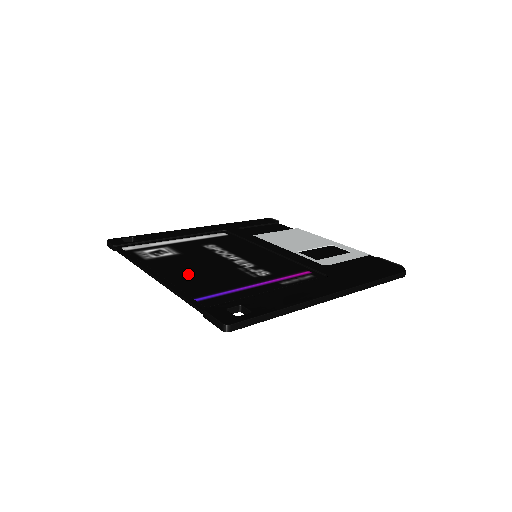
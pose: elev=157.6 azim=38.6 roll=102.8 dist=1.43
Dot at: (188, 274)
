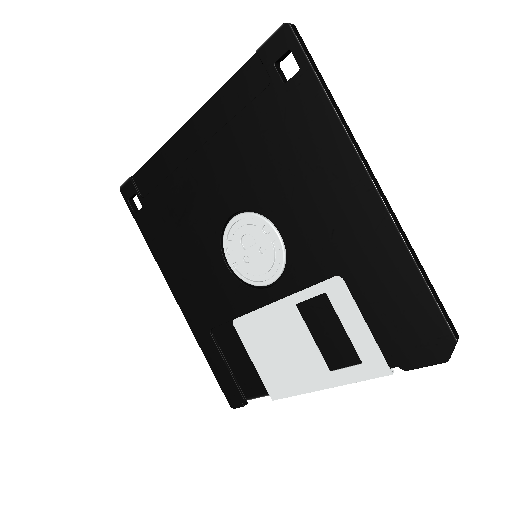
Dot at: (215, 144)
